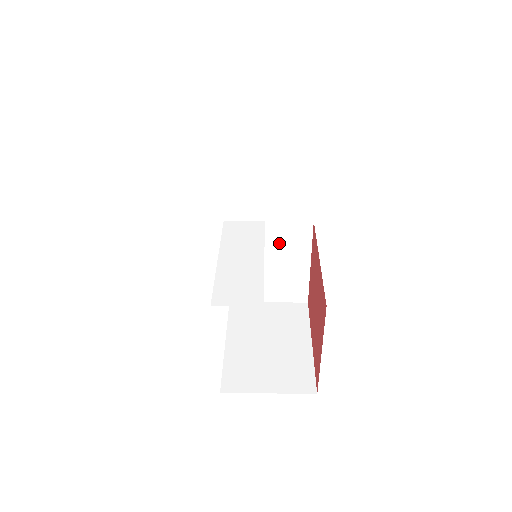
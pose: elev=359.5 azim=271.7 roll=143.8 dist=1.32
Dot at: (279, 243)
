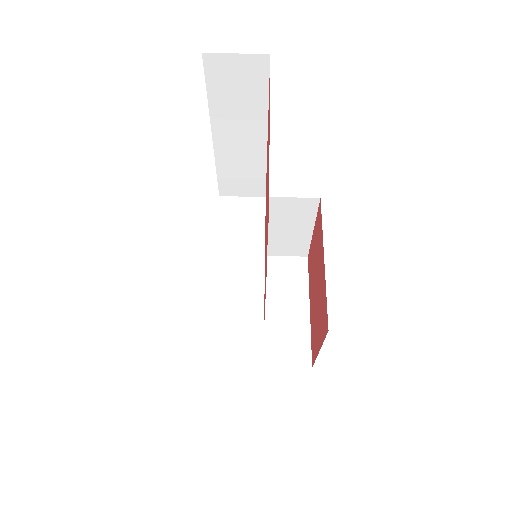
Dot at: (281, 214)
